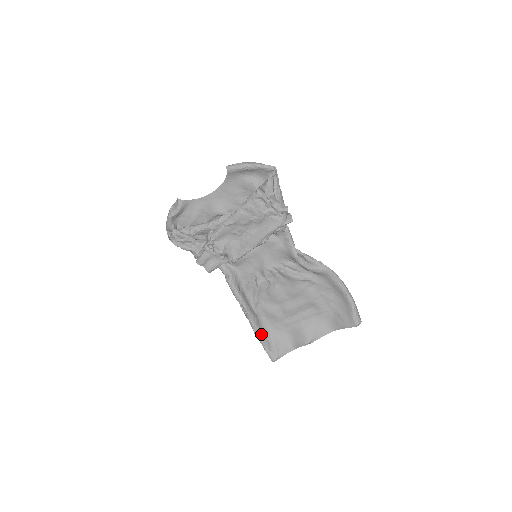
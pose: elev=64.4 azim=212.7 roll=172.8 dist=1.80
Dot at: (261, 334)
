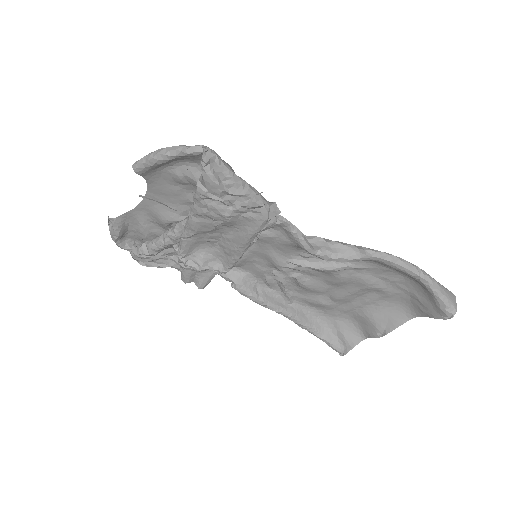
Dot at: (313, 328)
